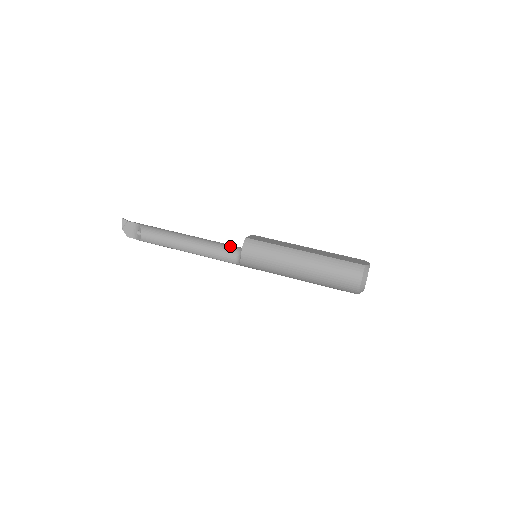
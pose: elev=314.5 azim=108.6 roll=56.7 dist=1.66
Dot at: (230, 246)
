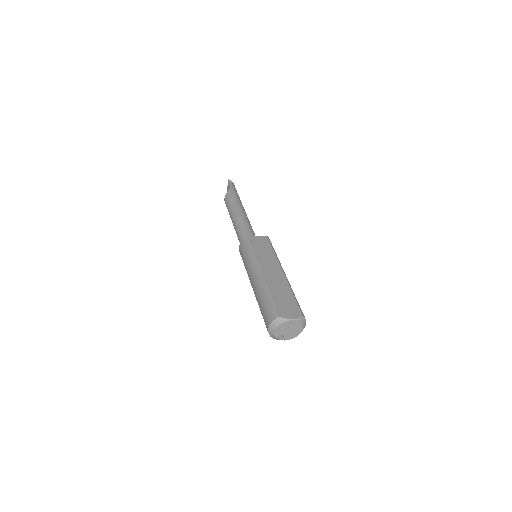
Dot at: occluded
